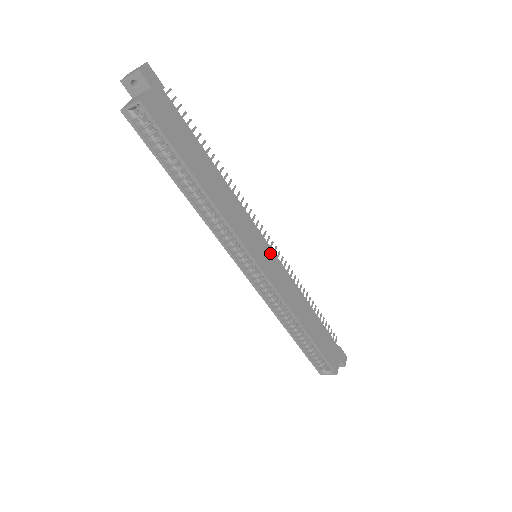
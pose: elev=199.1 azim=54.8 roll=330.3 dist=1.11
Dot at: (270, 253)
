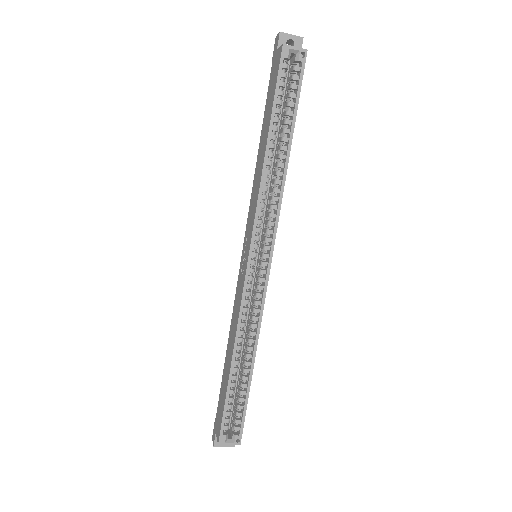
Dot at: occluded
